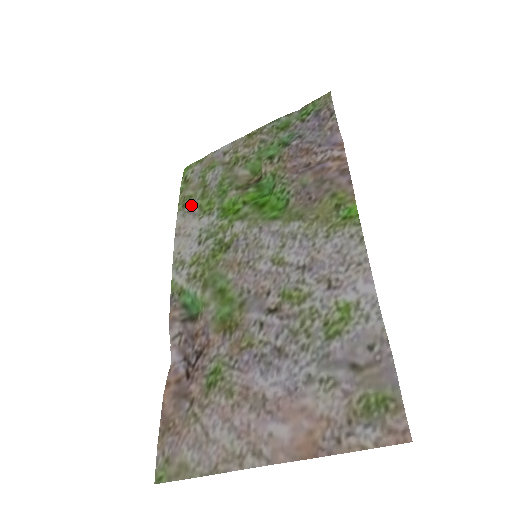
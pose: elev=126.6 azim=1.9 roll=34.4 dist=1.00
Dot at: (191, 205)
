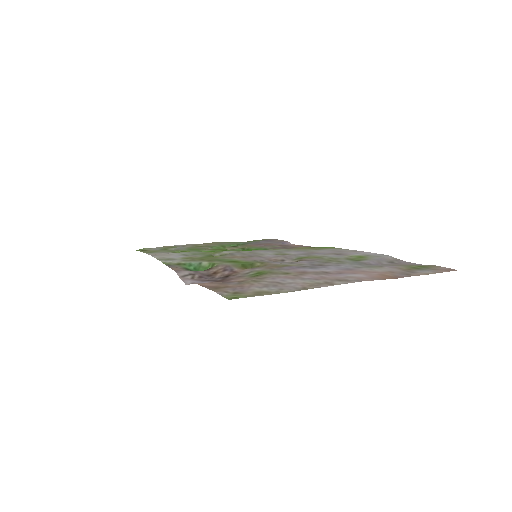
Dot at: (161, 252)
